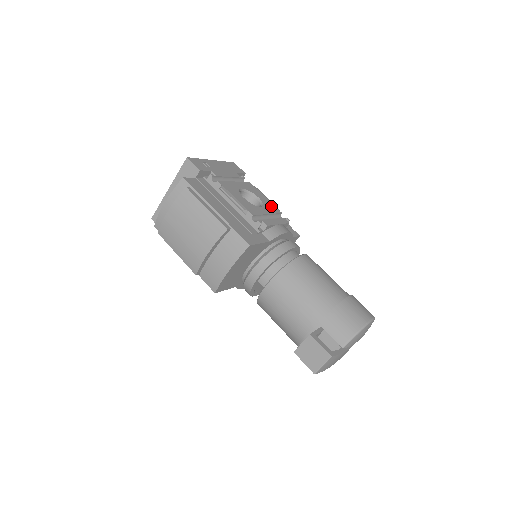
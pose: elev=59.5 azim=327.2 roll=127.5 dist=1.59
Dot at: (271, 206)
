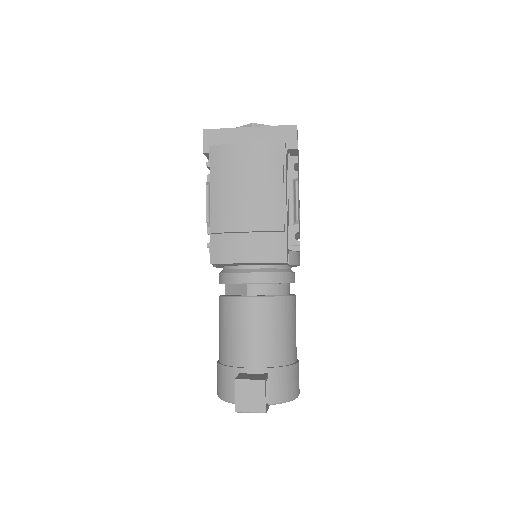
Dot at: occluded
